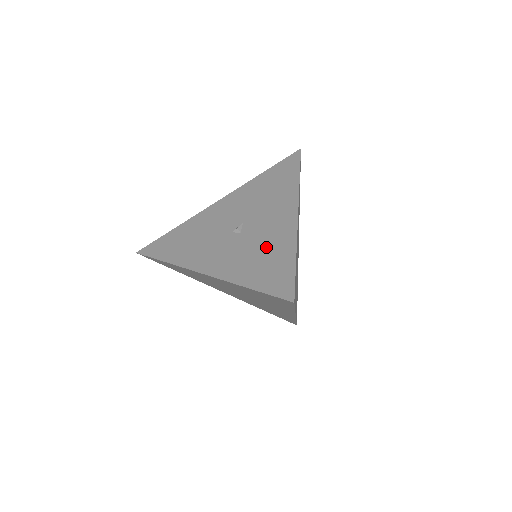
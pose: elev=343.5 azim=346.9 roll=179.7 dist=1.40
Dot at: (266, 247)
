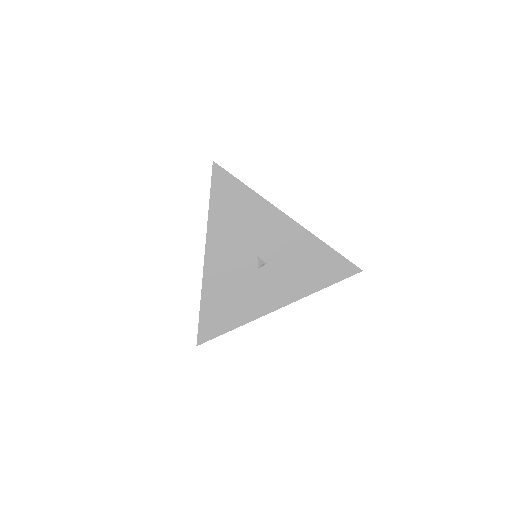
Dot at: (301, 257)
